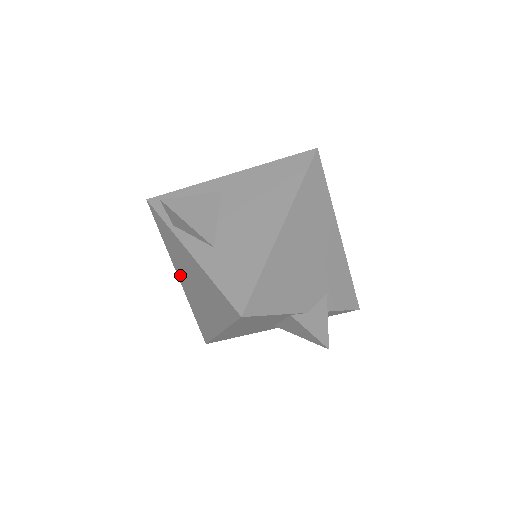
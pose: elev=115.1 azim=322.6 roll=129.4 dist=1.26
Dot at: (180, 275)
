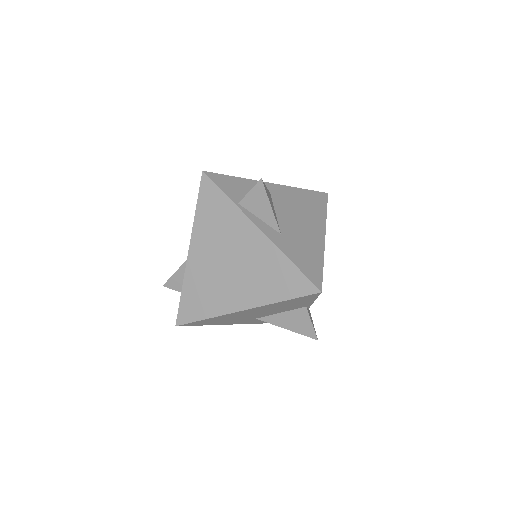
Dot at: (199, 250)
